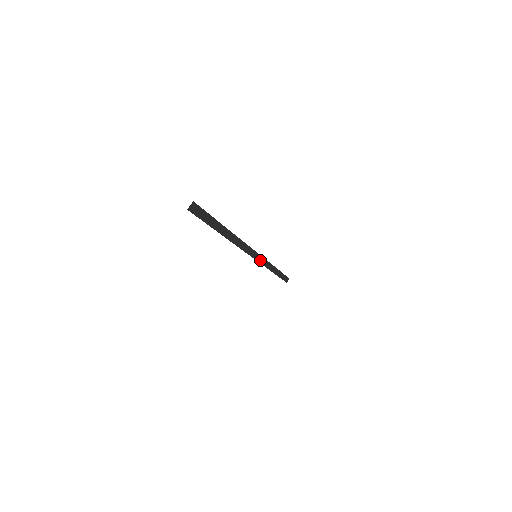
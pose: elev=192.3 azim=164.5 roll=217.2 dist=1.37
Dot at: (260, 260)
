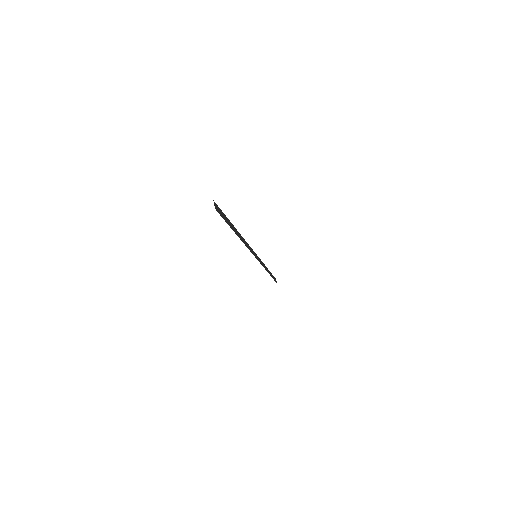
Dot at: (259, 261)
